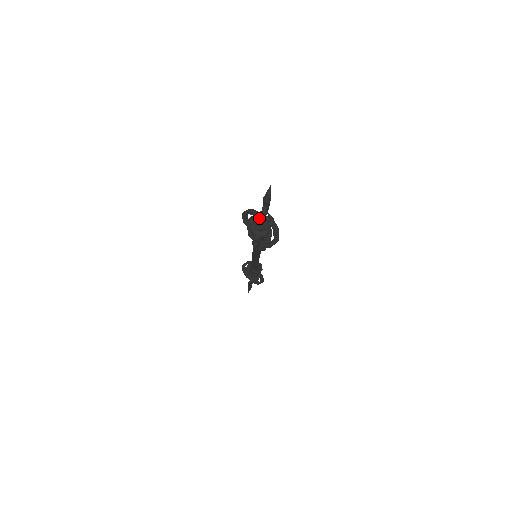
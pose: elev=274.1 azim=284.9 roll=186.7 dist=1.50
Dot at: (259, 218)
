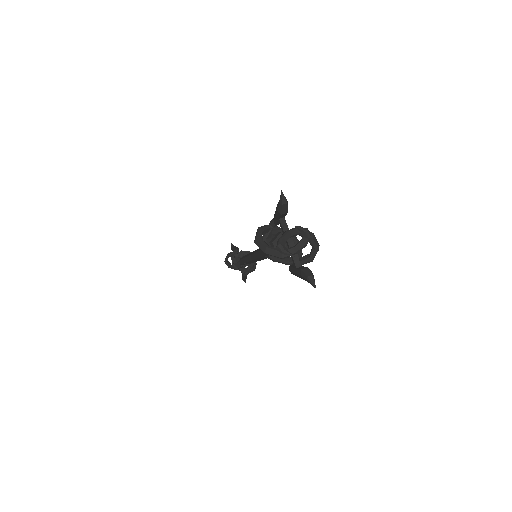
Dot at: (287, 239)
